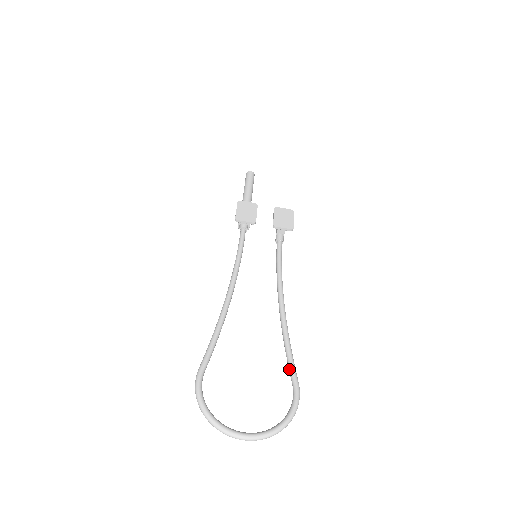
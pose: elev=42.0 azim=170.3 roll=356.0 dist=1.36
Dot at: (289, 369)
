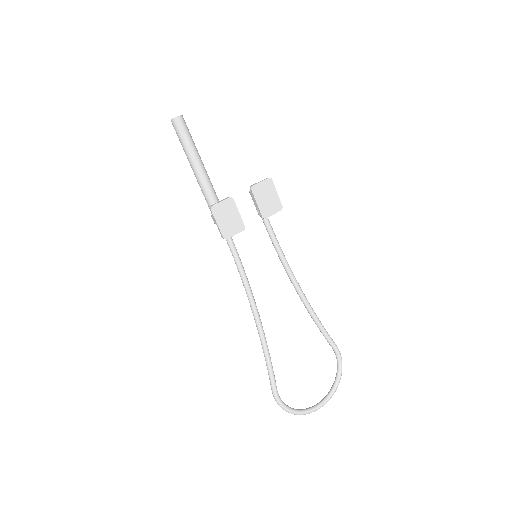
Dot at: (327, 340)
